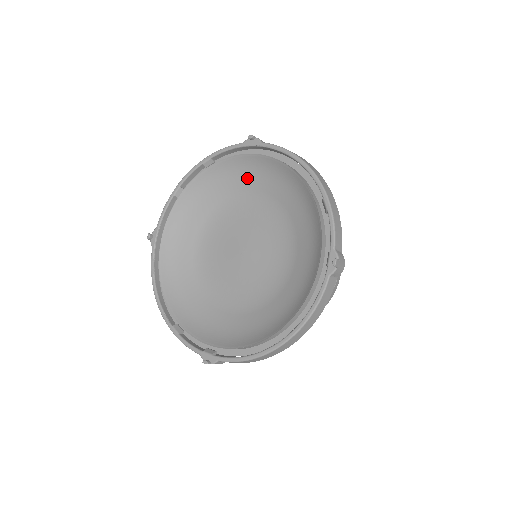
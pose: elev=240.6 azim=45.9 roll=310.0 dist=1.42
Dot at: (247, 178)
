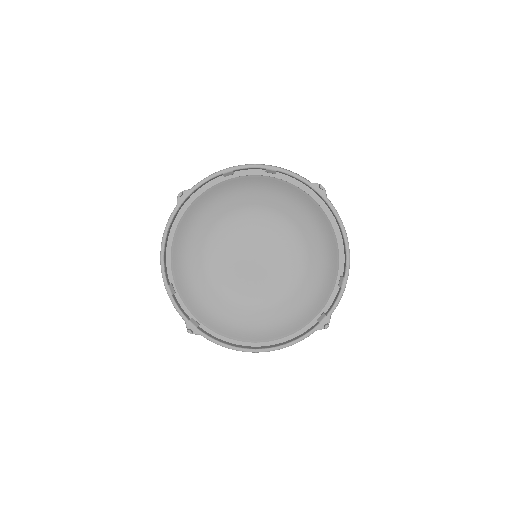
Dot at: (294, 207)
